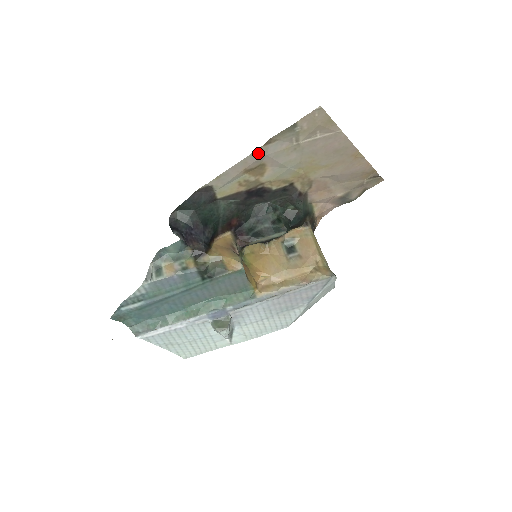
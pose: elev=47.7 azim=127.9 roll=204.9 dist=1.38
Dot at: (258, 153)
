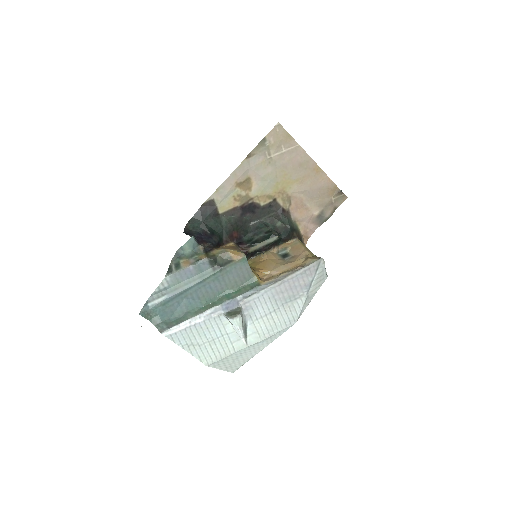
Dot at: (243, 166)
